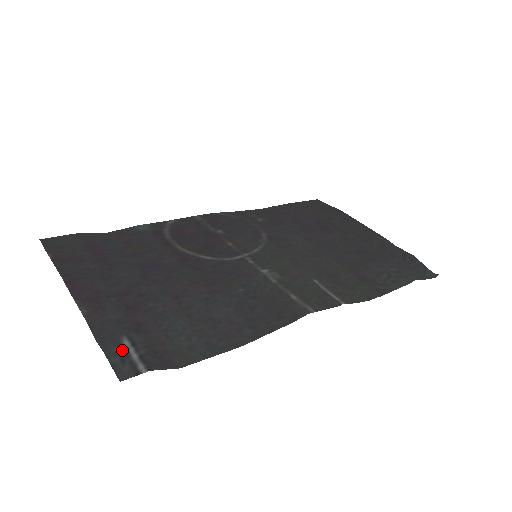
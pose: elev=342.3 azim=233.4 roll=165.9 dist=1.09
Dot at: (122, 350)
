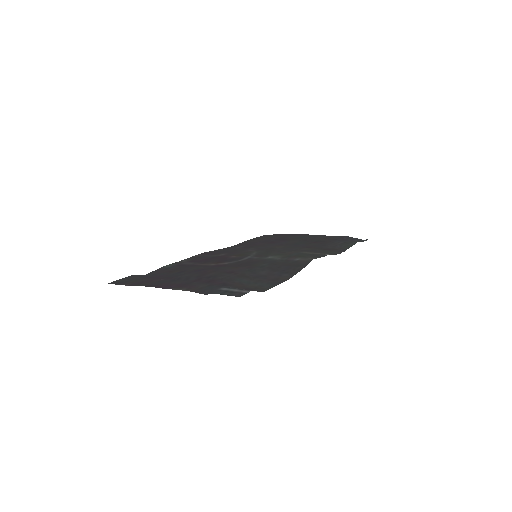
Dot at: (226, 291)
